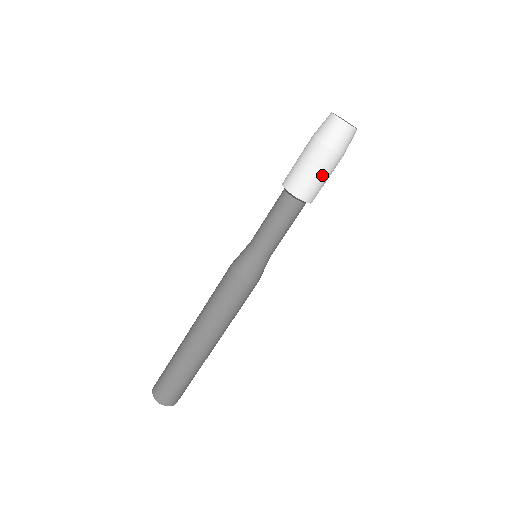
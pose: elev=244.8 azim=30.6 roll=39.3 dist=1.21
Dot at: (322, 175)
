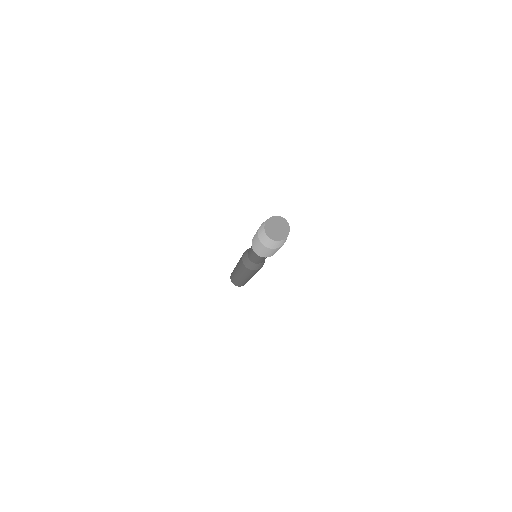
Dot at: (265, 252)
